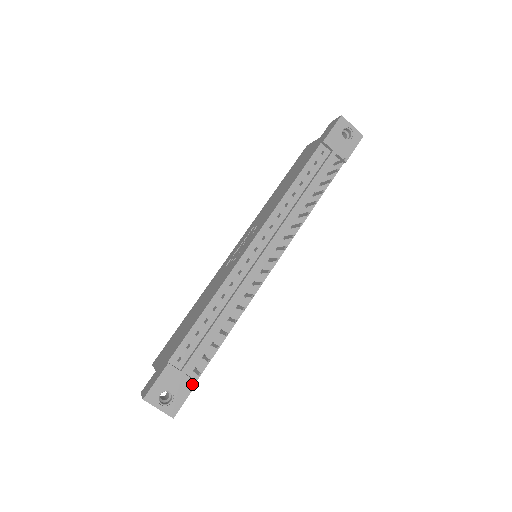
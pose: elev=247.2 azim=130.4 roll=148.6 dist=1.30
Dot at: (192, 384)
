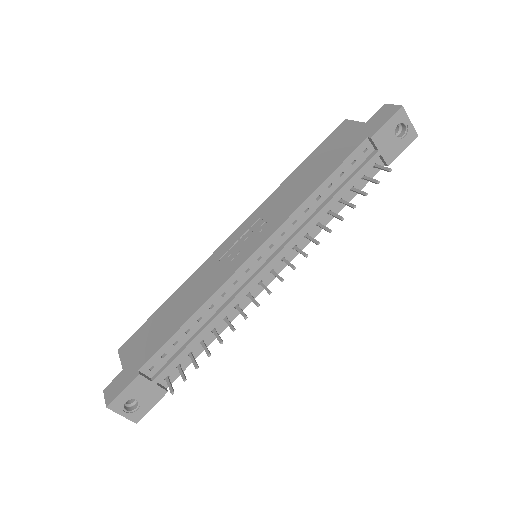
Dot at: (162, 393)
